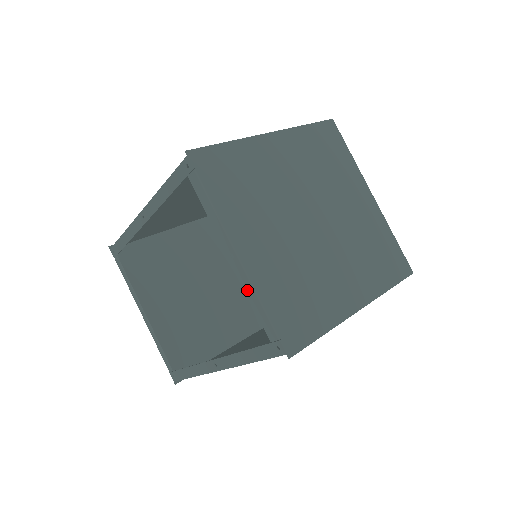
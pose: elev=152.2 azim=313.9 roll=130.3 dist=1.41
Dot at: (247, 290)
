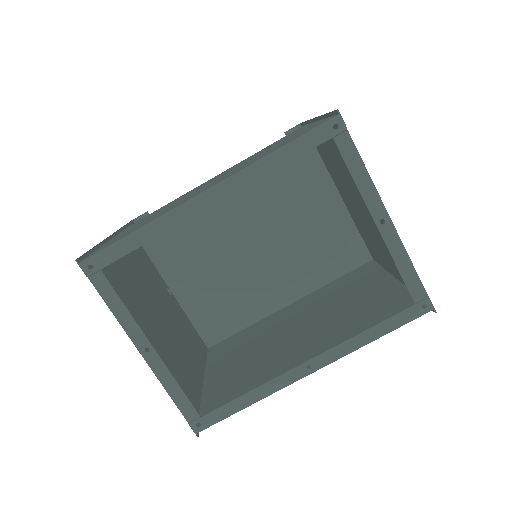
Dot at: (396, 255)
